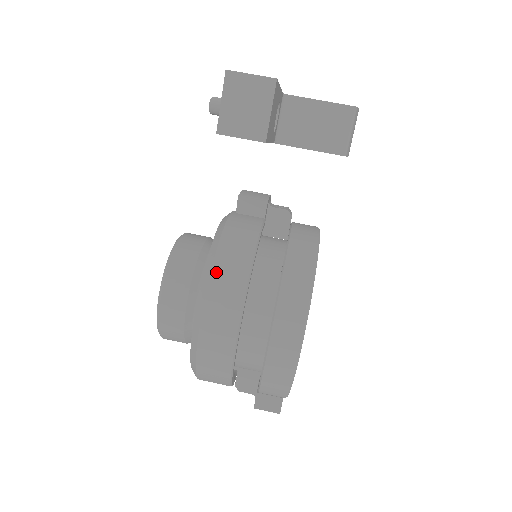
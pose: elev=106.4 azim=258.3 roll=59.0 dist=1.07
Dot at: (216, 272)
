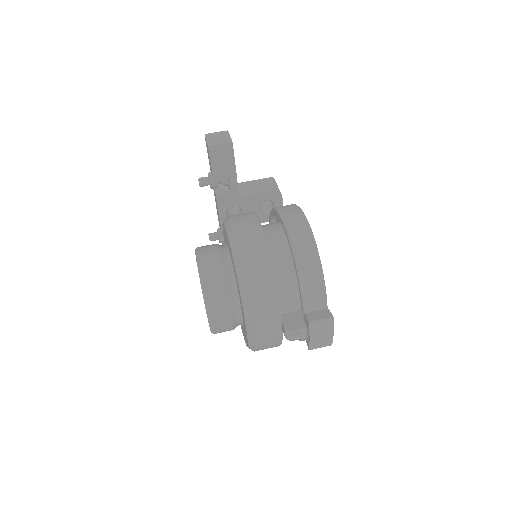
Dot at: occluded
